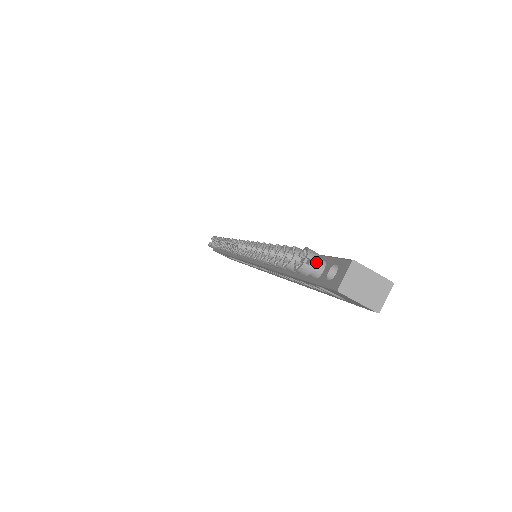
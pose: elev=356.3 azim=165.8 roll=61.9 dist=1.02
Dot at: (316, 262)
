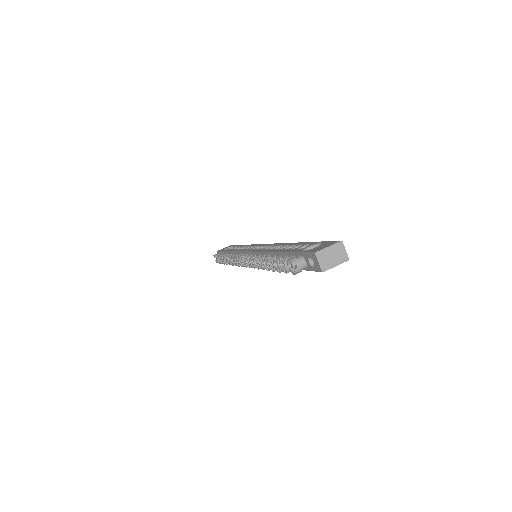
Dot at: (299, 263)
